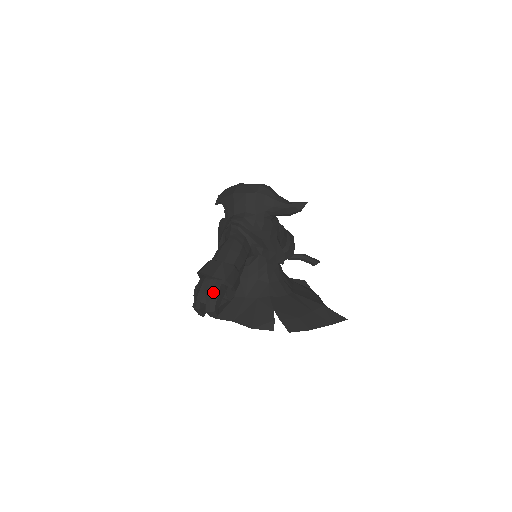
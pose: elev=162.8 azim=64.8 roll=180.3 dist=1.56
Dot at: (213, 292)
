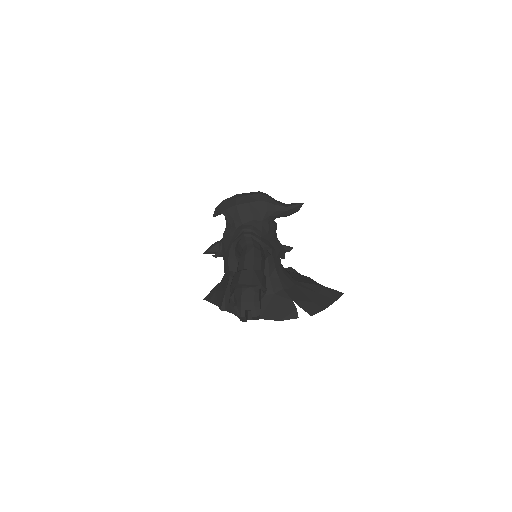
Dot at: (254, 298)
